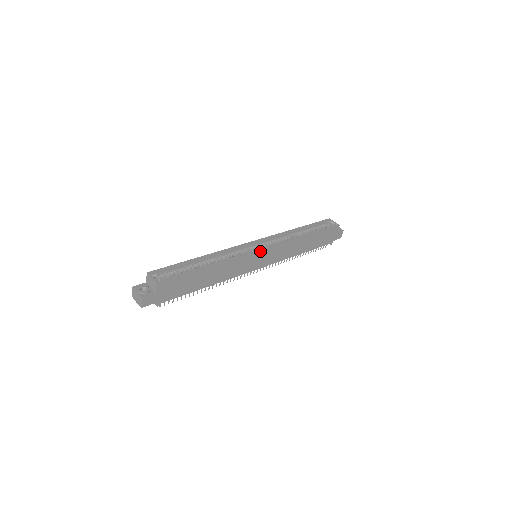
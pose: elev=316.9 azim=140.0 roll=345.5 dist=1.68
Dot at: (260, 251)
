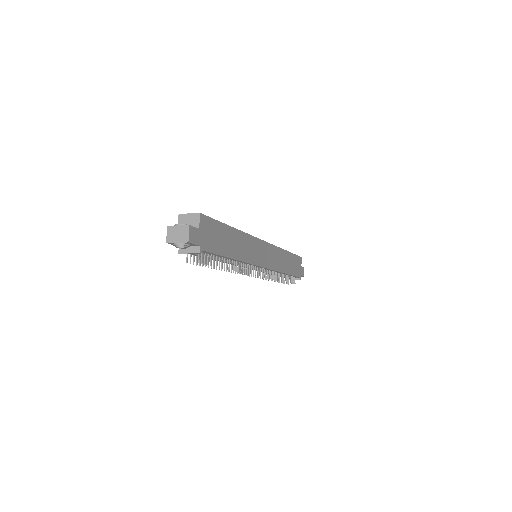
Dot at: (262, 242)
